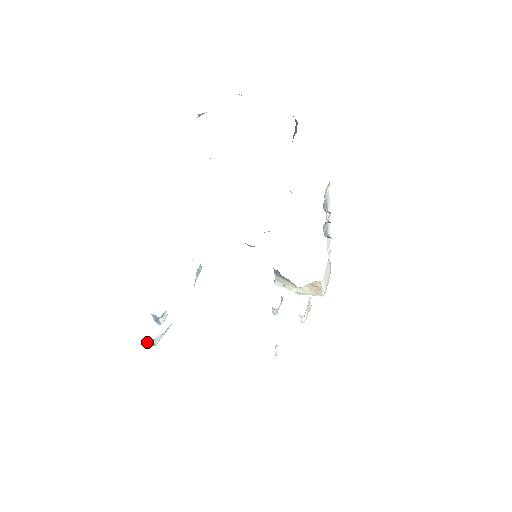
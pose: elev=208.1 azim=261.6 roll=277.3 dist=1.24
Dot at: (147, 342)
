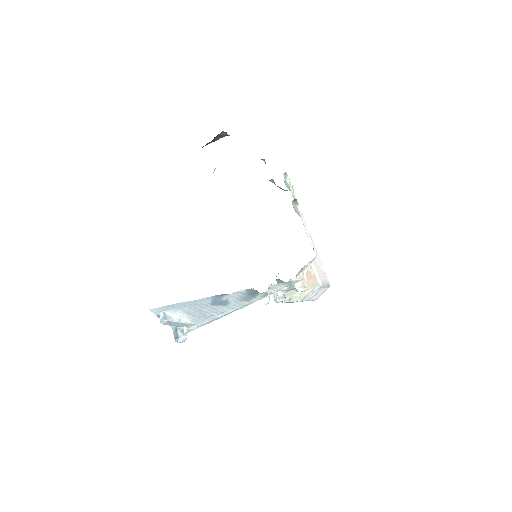
Dot at: (160, 317)
